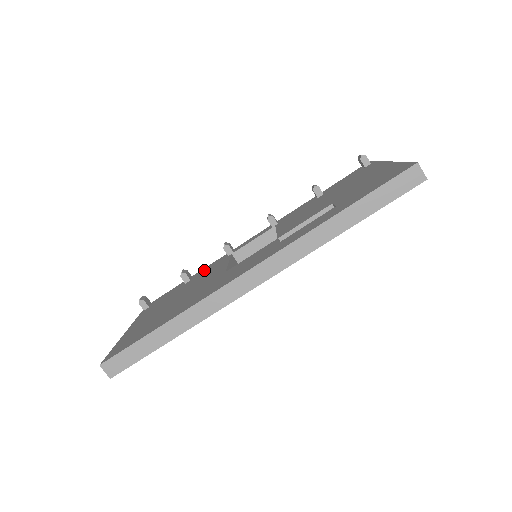
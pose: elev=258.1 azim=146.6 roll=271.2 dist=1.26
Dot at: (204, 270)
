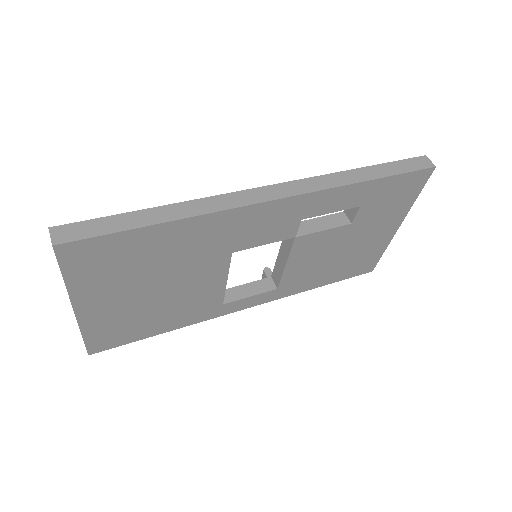
Dot at: occluded
